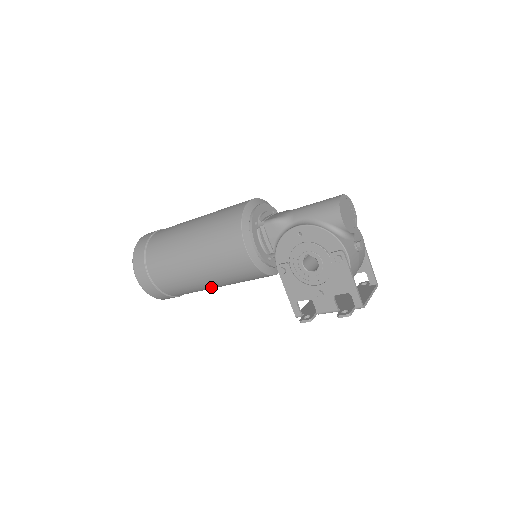
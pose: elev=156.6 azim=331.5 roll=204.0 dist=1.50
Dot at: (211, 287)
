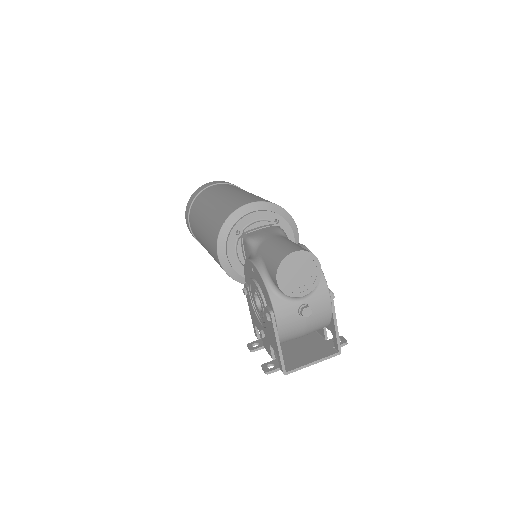
Dot at: occluded
